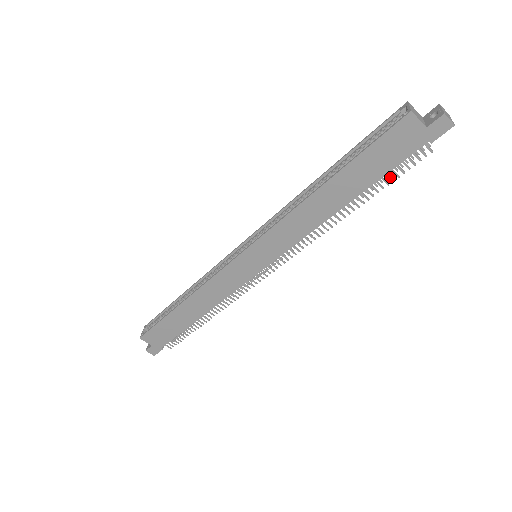
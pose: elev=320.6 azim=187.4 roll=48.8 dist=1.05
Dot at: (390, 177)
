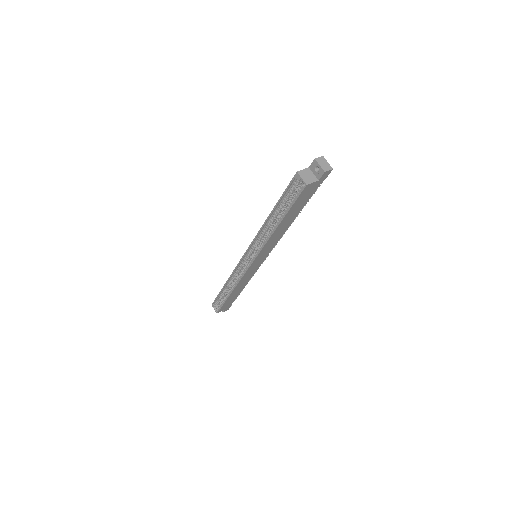
Dot at: occluded
